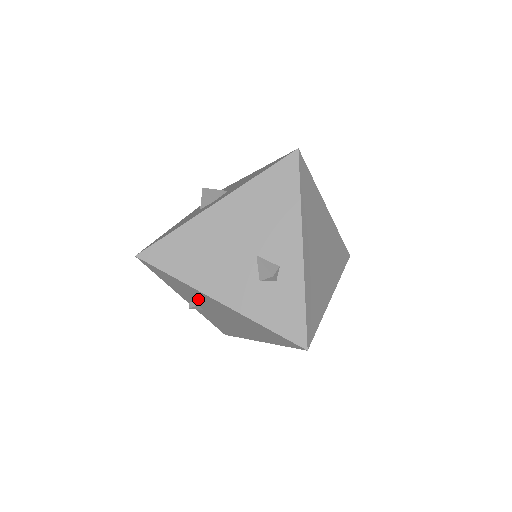
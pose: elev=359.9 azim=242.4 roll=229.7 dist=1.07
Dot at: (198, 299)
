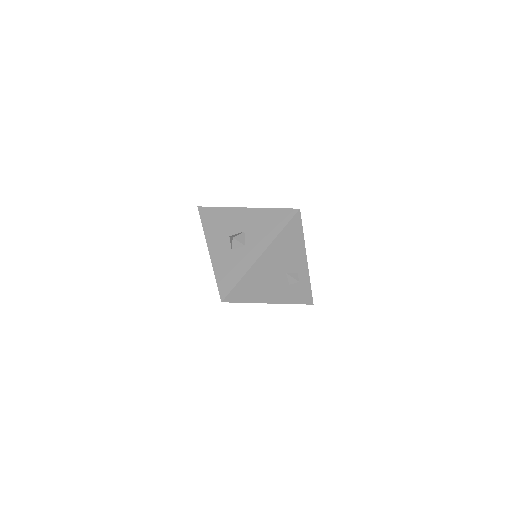
Dot at: occluded
